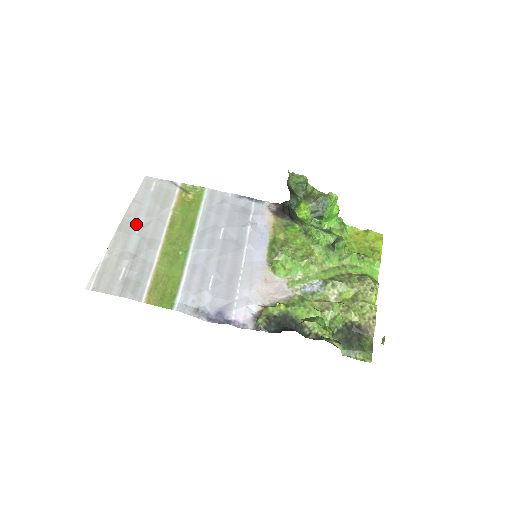
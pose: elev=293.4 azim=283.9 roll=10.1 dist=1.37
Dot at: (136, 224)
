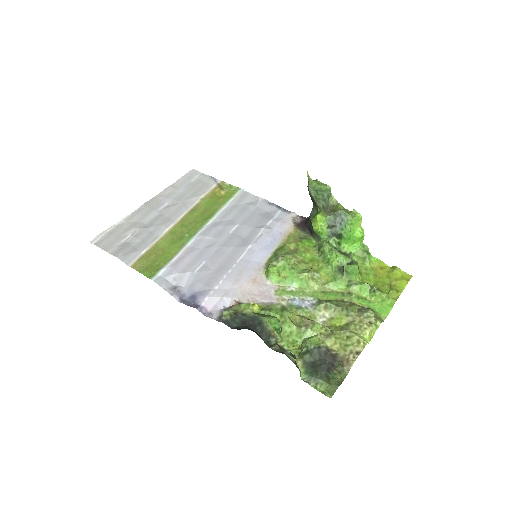
Dot at: (163, 203)
